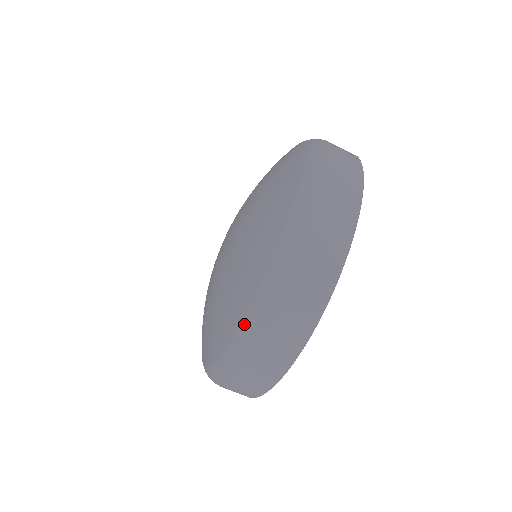
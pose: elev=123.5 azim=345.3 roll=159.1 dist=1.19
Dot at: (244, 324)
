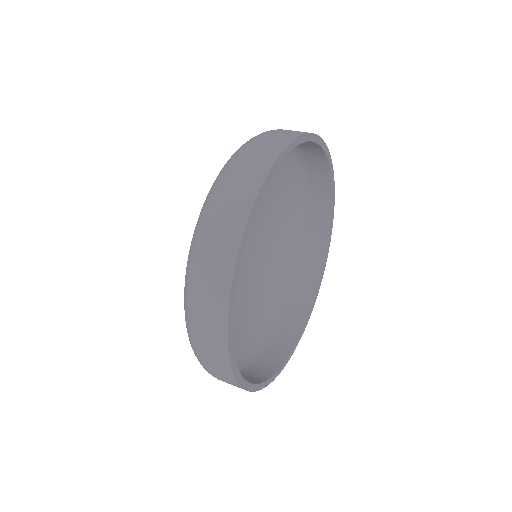
Dot at: (187, 330)
